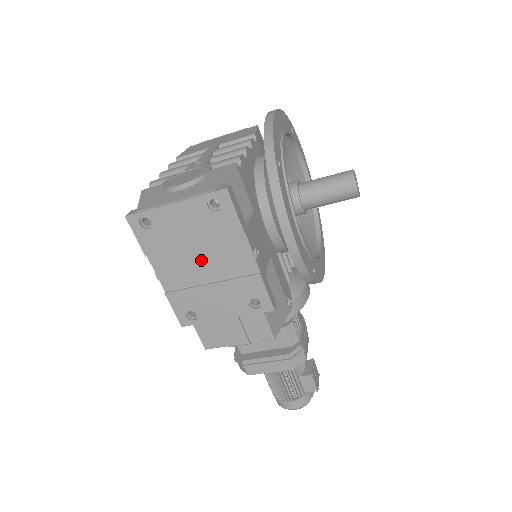
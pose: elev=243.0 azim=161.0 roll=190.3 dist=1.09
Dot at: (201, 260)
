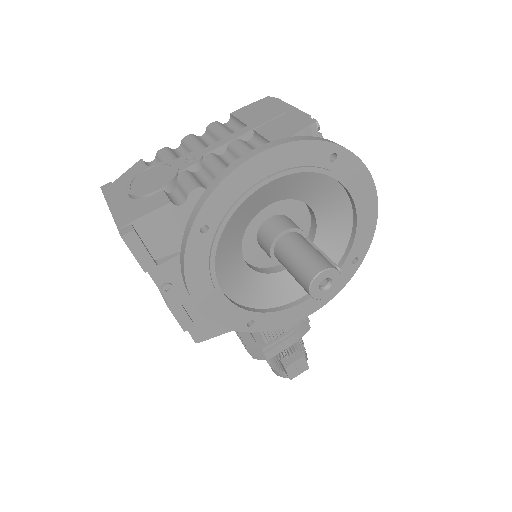
Dot at: occluded
